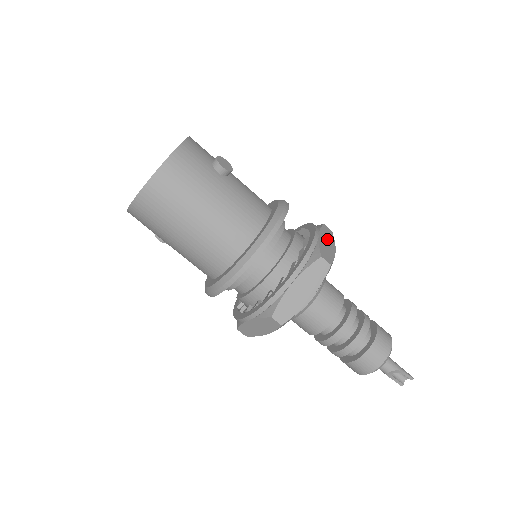
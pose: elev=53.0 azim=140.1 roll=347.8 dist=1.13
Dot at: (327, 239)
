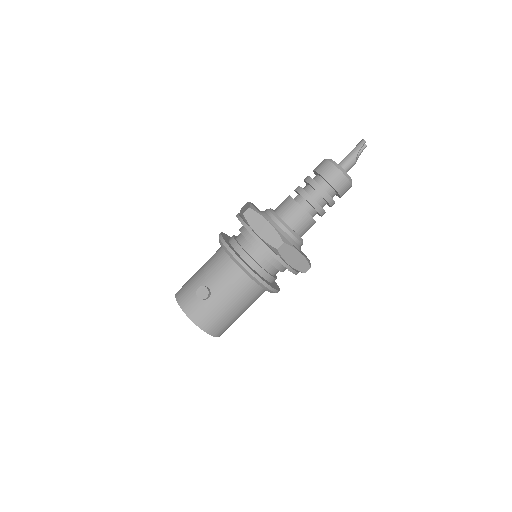
Dot at: (259, 224)
